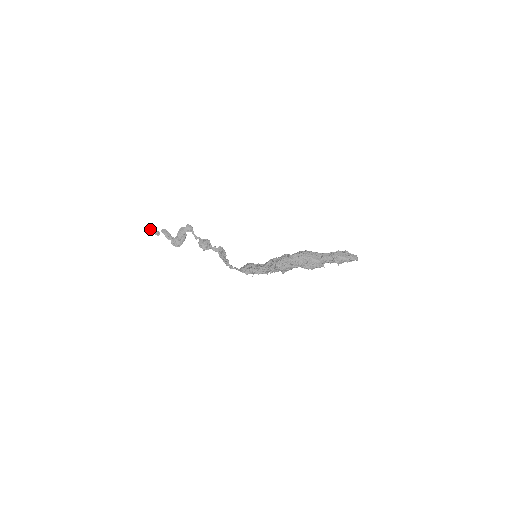
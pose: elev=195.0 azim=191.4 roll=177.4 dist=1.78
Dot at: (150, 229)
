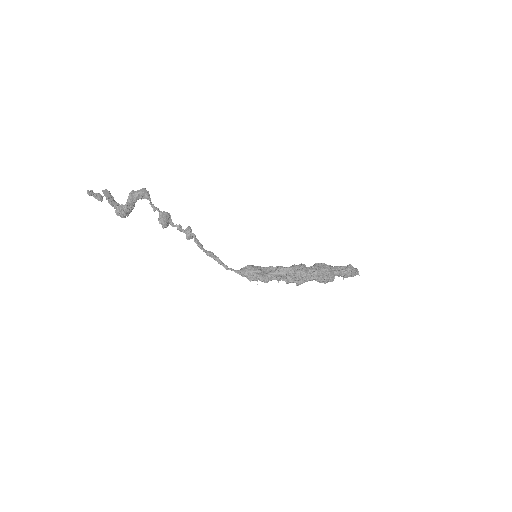
Dot at: (91, 191)
